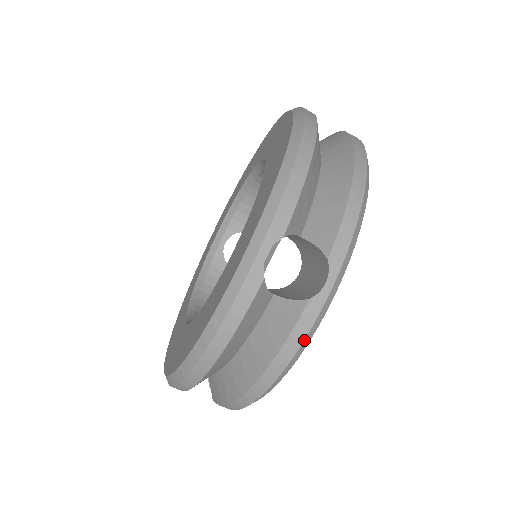
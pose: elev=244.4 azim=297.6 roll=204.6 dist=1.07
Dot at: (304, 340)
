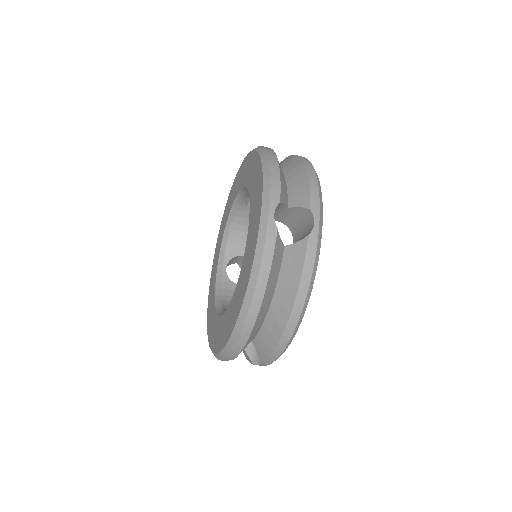
Dot at: occluded
